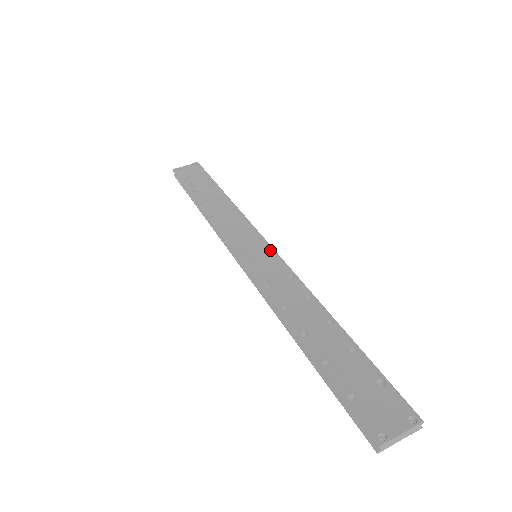
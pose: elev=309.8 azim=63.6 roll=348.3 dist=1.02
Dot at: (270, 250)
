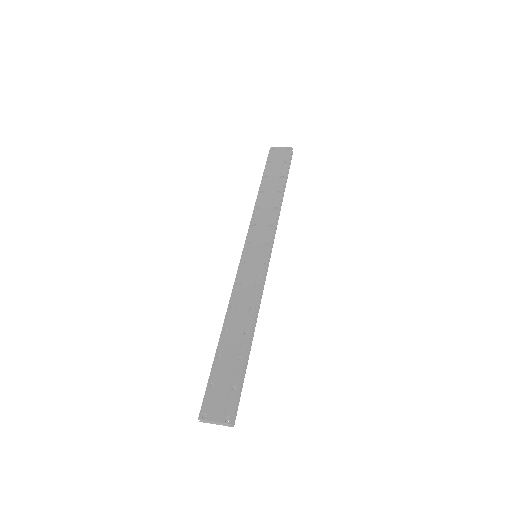
Dot at: (265, 257)
